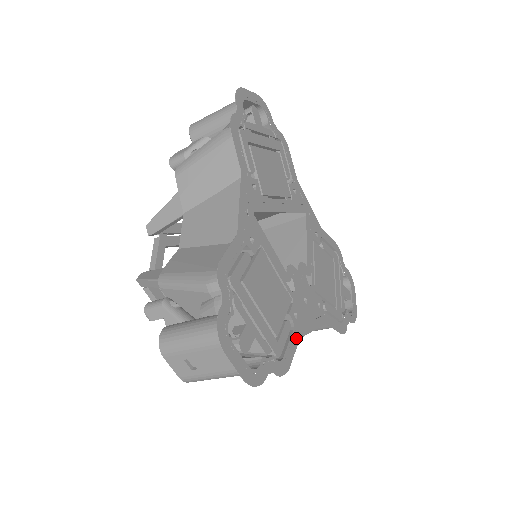
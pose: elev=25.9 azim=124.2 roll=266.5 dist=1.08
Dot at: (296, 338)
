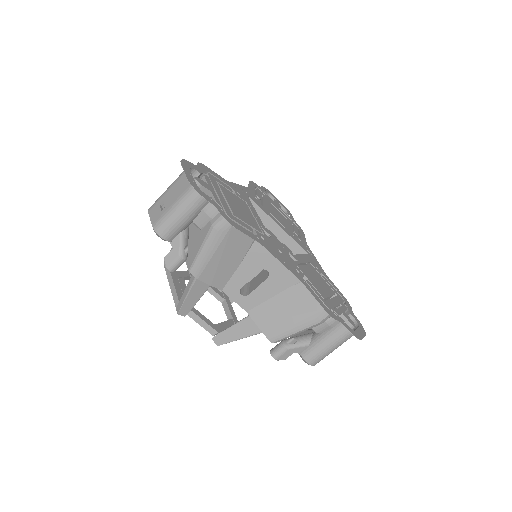
Dot at: (255, 238)
